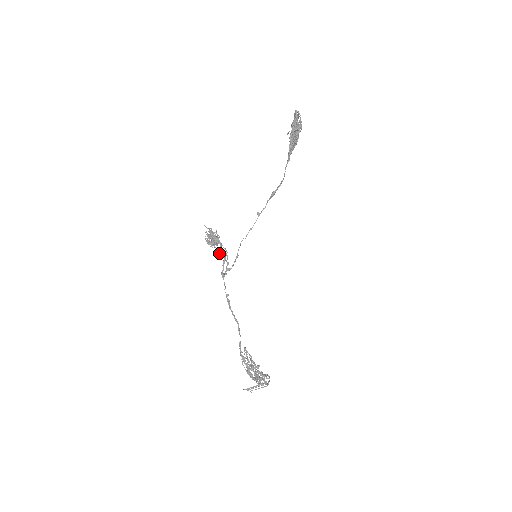
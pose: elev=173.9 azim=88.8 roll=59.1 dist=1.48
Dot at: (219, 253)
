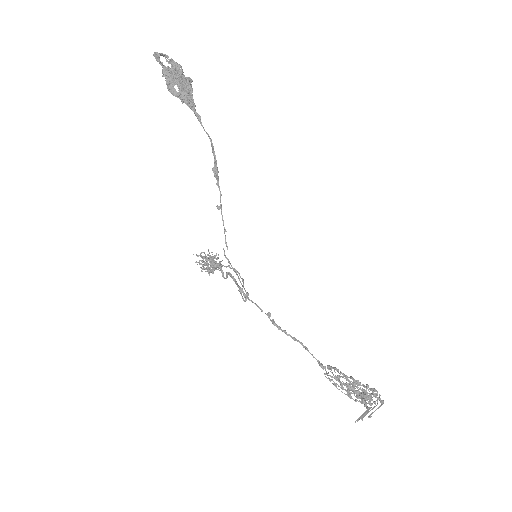
Dot at: (223, 277)
